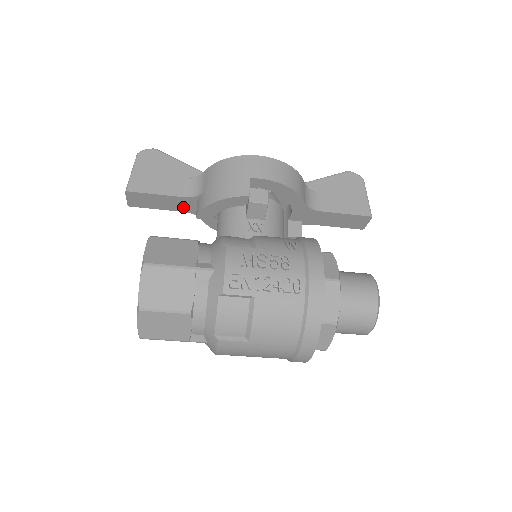
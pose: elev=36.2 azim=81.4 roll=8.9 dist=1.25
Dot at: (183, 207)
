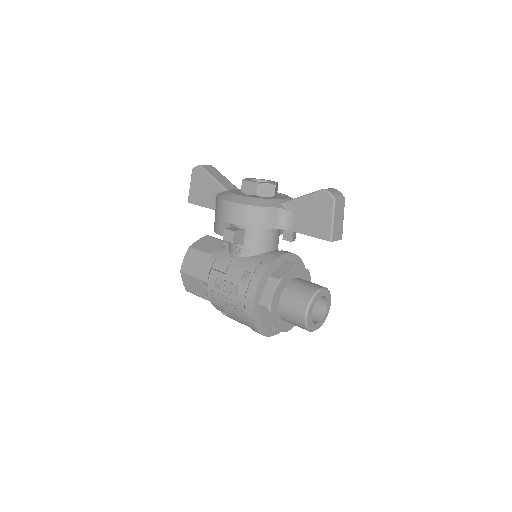
Dot at: occluded
